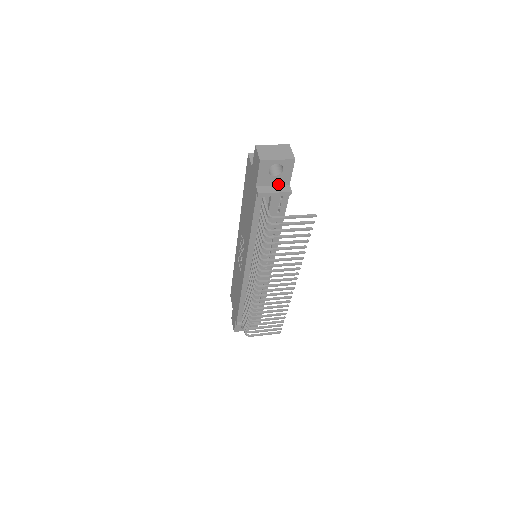
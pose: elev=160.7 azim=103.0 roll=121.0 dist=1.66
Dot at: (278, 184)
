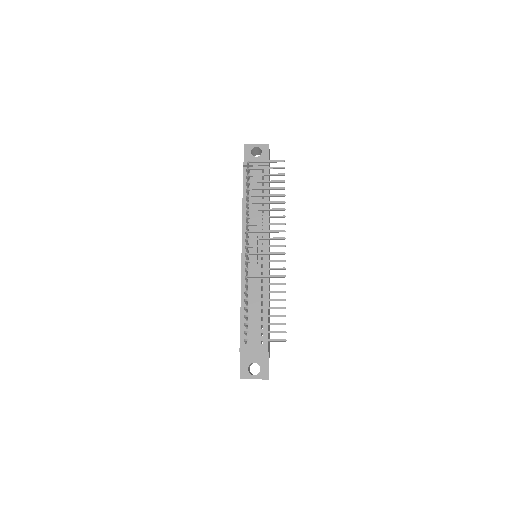
Dot at: occluded
